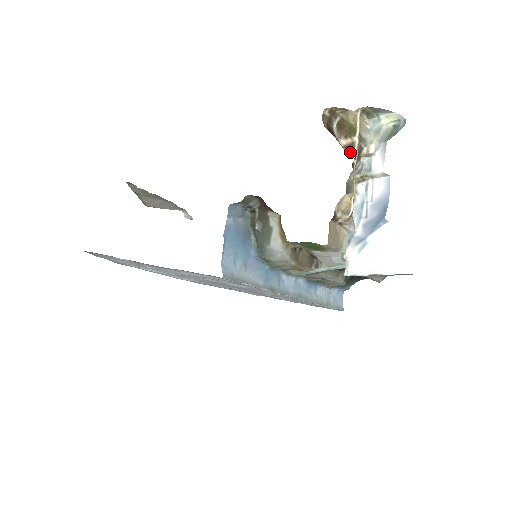
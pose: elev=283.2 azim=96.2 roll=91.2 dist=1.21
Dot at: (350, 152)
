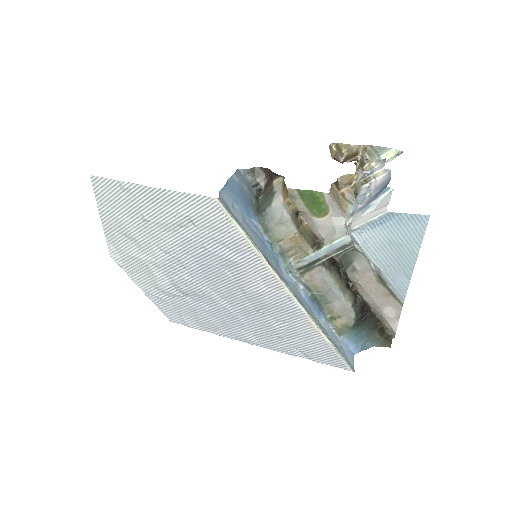
Dot at: occluded
